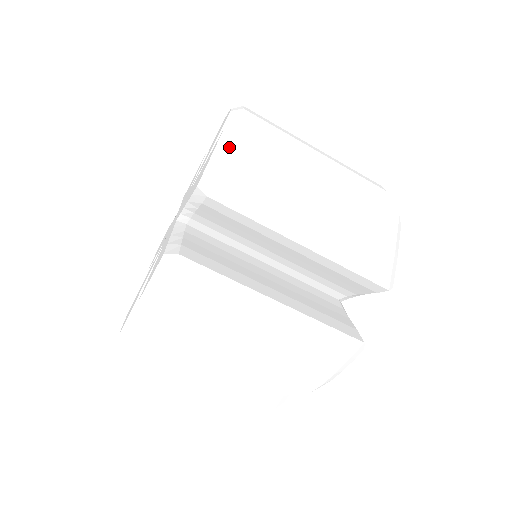
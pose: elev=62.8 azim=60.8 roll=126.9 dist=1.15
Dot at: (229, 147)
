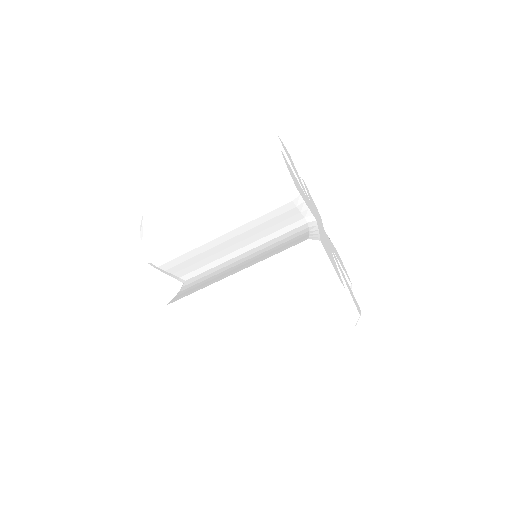
Dot at: (182, 330)
